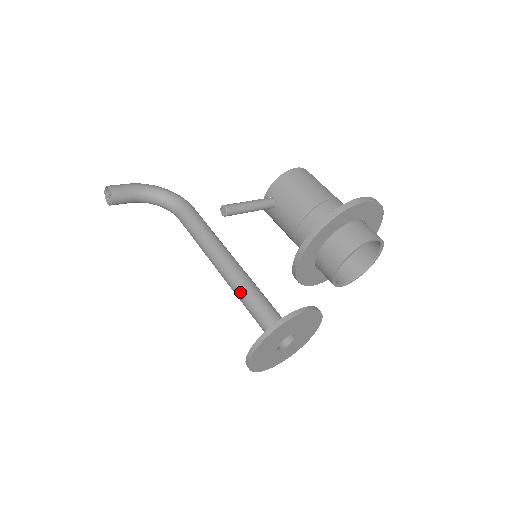
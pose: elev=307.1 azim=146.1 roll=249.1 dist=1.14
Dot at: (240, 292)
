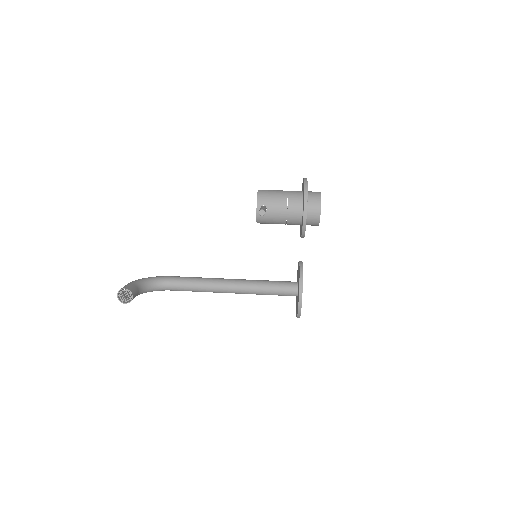
Dot at: (256, 287)
